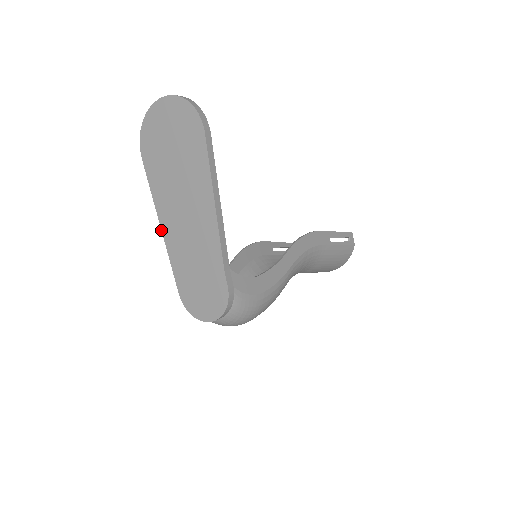
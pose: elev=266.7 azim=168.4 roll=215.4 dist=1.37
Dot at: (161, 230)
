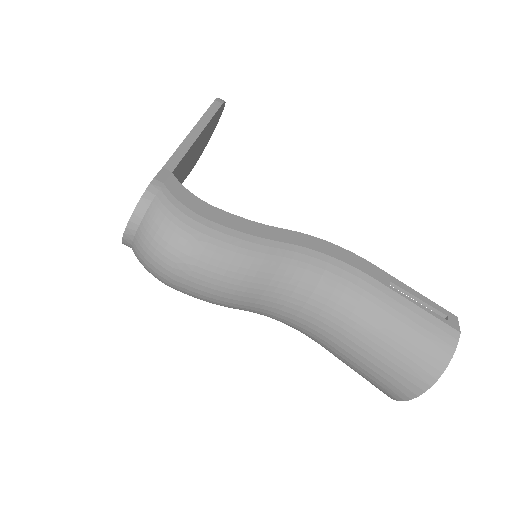
Dot at: occluded
